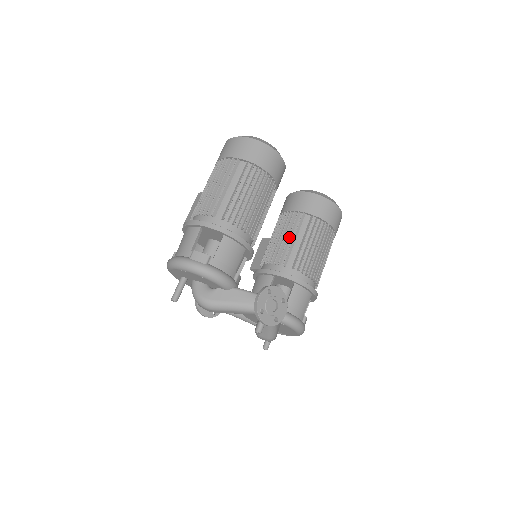
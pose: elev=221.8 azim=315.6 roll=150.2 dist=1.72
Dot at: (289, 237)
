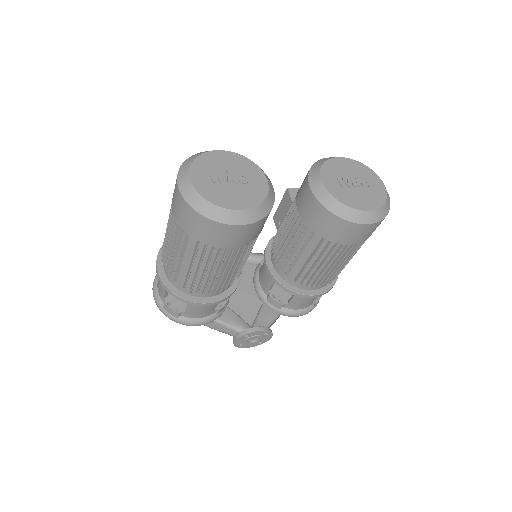
Dot at: (293, 249)
